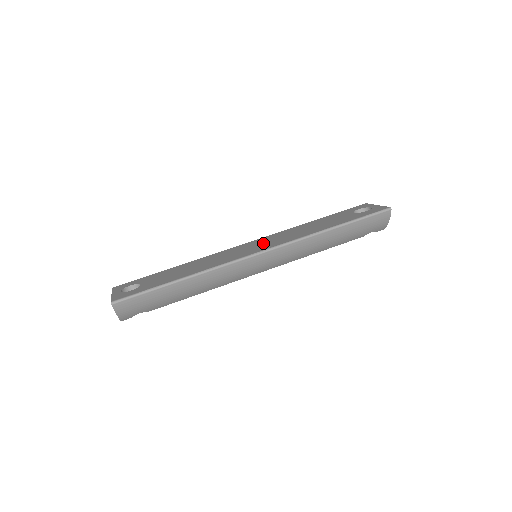
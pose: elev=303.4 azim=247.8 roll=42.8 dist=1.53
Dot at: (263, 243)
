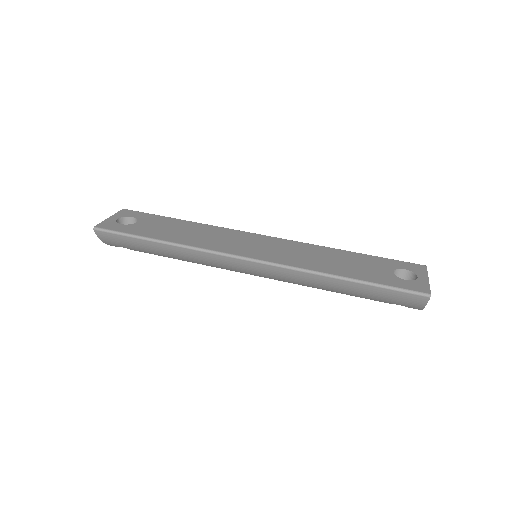
Dot at: (269, 248)
